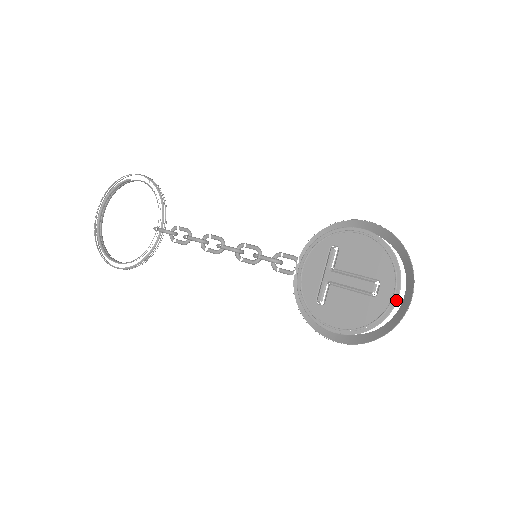
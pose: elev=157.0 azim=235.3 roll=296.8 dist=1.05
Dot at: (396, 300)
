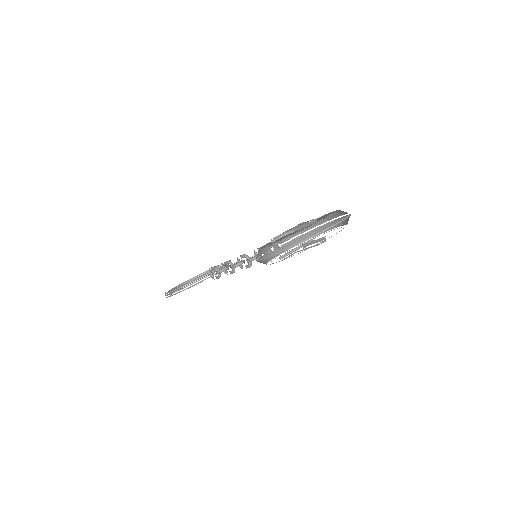
Dot at: occluded
